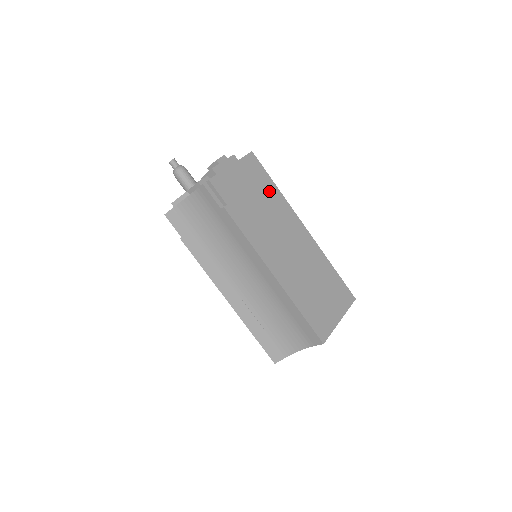
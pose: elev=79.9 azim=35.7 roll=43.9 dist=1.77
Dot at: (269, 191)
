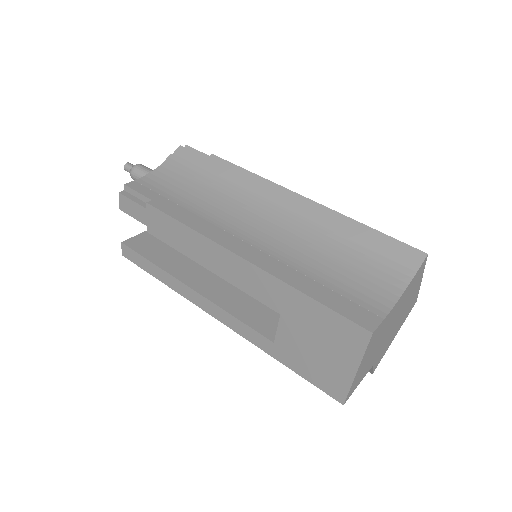
Dot at: occluded
